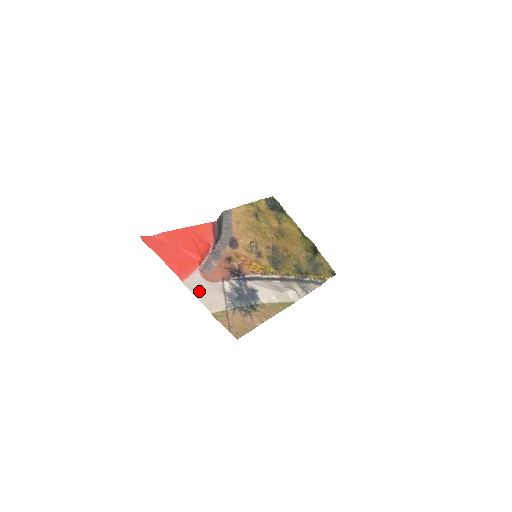
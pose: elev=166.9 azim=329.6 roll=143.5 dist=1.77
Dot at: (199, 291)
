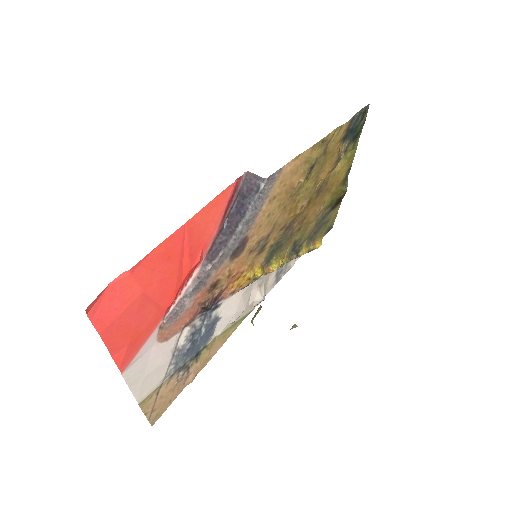
Dot at: (140, 375)
